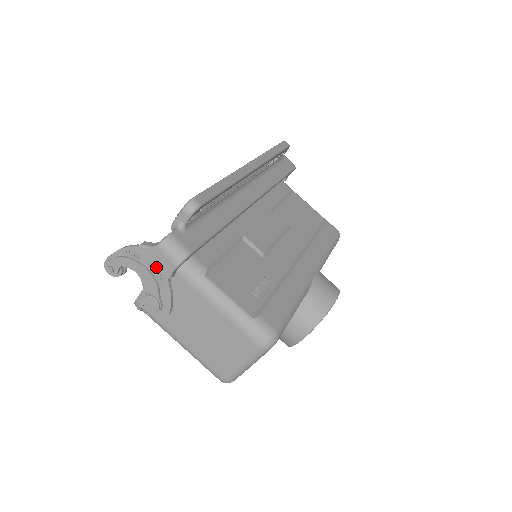
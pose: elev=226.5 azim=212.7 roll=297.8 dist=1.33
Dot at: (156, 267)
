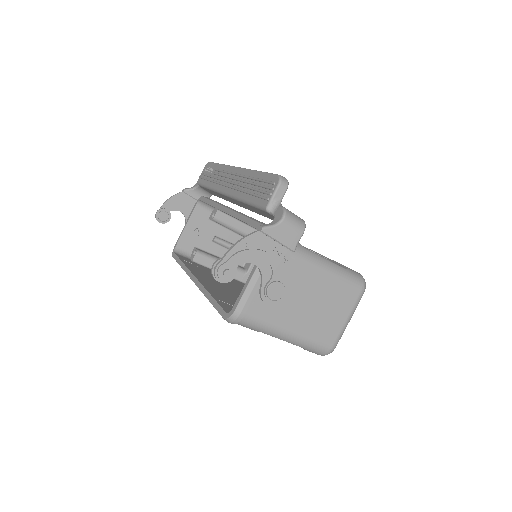
Dot at: (278, 247)
